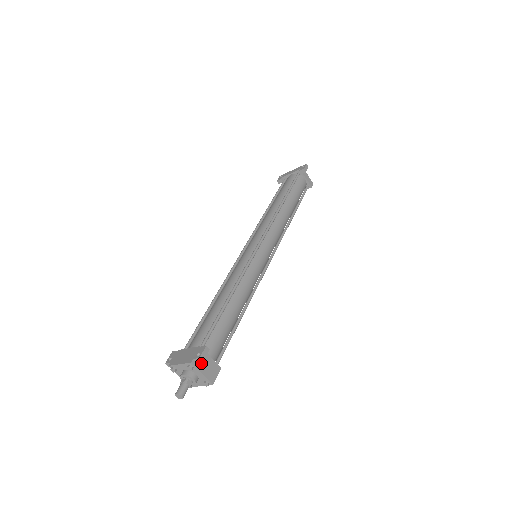
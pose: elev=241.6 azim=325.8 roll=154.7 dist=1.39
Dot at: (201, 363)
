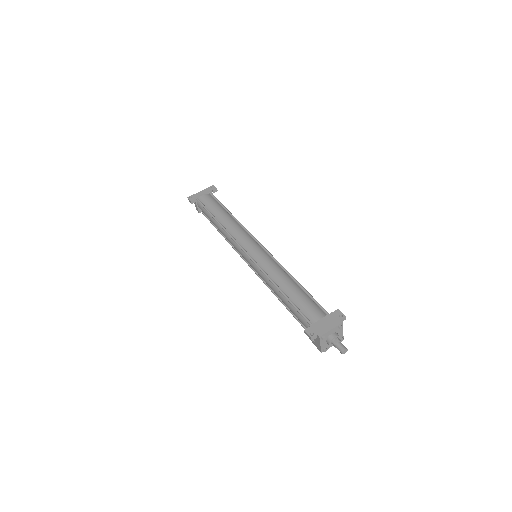
Dot at: occluded
